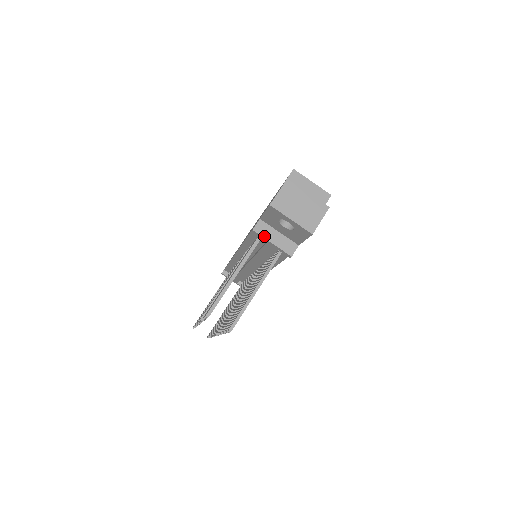
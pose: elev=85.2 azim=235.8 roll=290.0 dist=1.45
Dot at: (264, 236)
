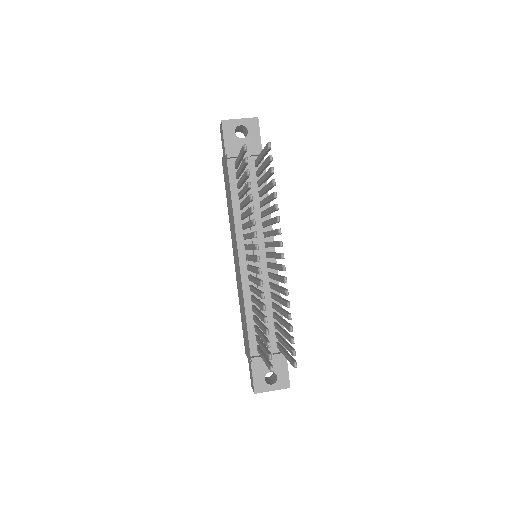
Dot at: (237, 152)
